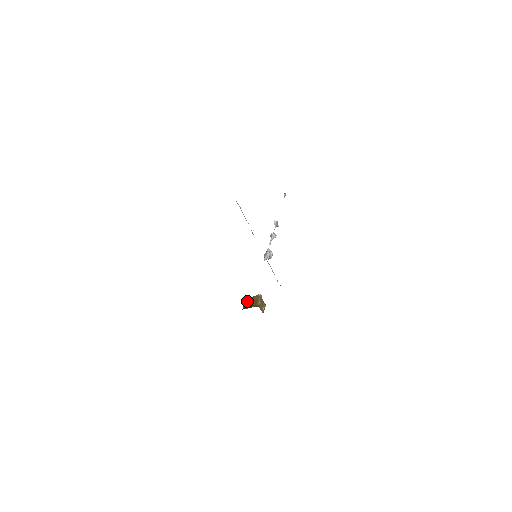
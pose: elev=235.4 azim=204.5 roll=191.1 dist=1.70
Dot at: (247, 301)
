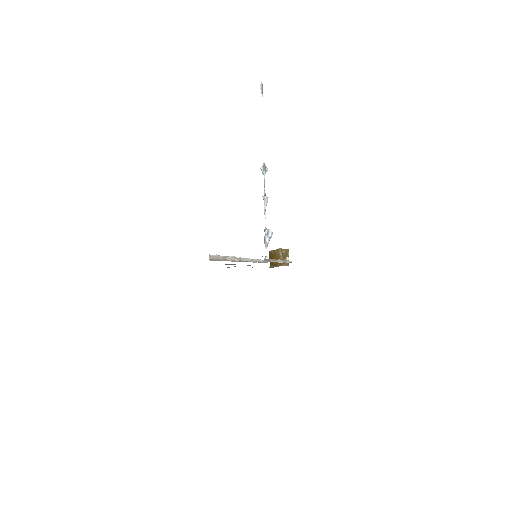
Dot at: (271, 256)
